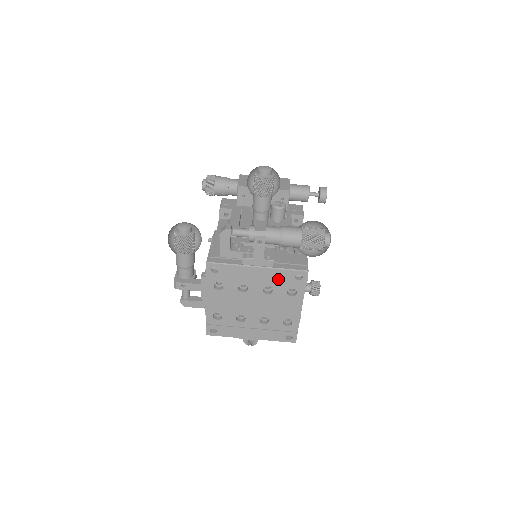
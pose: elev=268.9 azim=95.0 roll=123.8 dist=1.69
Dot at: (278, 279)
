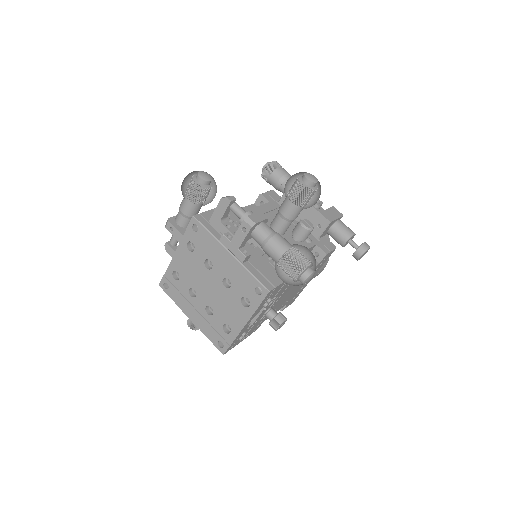
Dot at: (240, 278)
